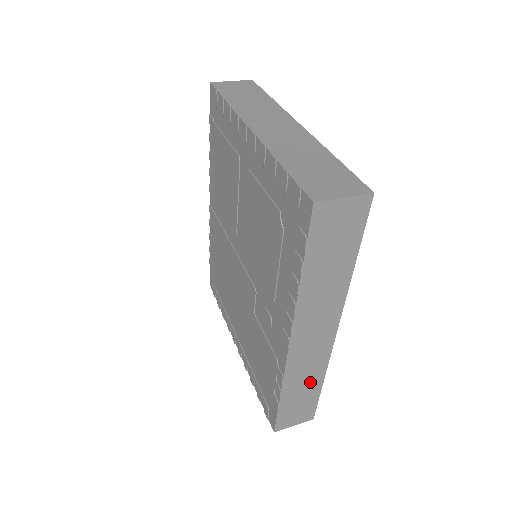
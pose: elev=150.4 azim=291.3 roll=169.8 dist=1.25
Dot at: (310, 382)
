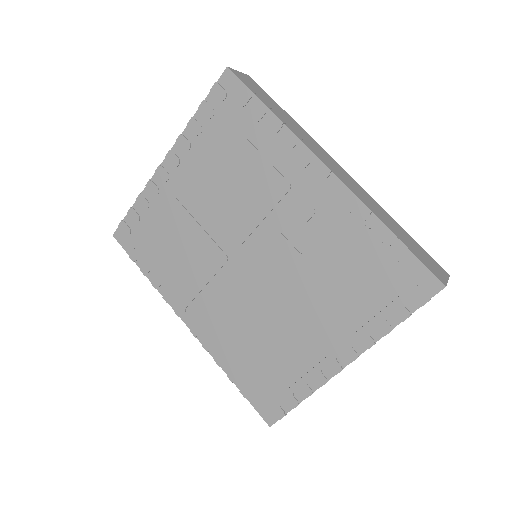
Dot at: (389, 219)
